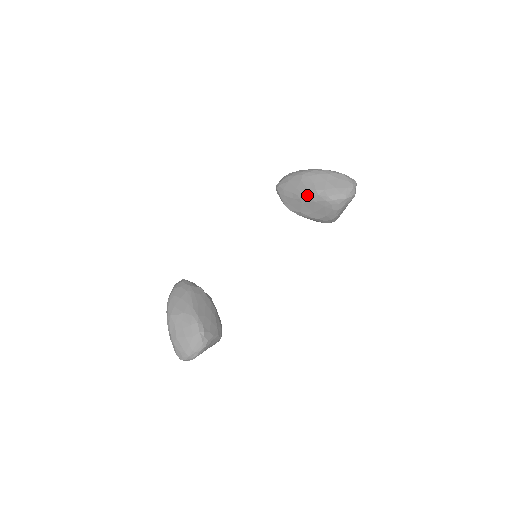
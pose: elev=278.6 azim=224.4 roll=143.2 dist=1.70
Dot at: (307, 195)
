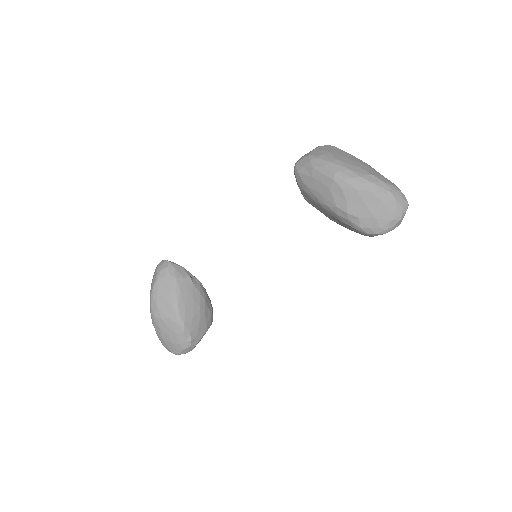
Dot at: (334, 212)
